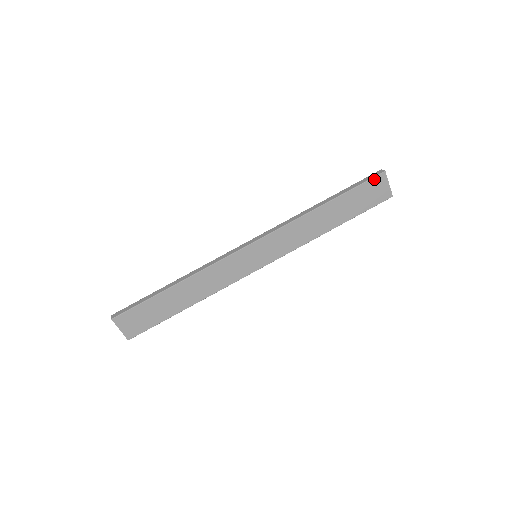
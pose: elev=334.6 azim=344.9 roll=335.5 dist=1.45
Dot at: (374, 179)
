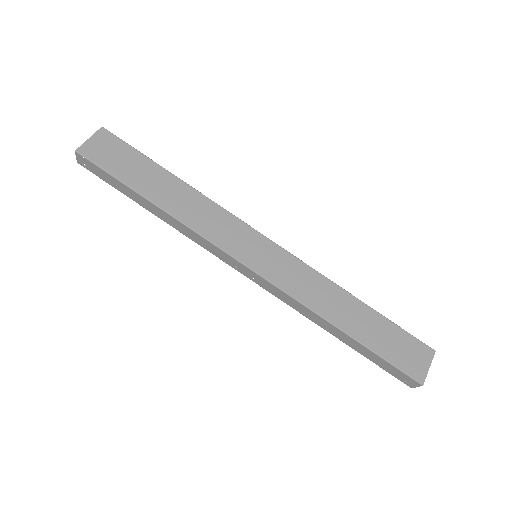
Dot at: (420, 343)
